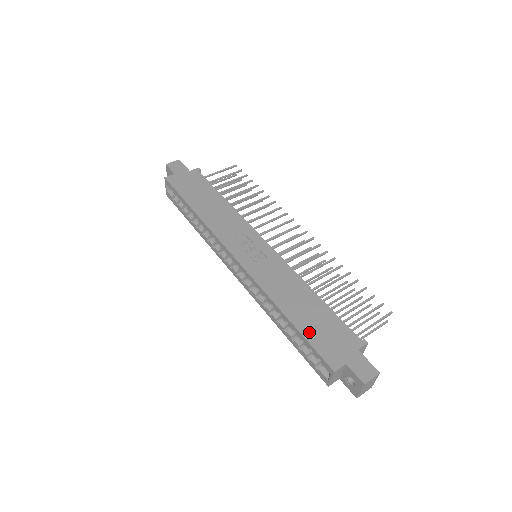
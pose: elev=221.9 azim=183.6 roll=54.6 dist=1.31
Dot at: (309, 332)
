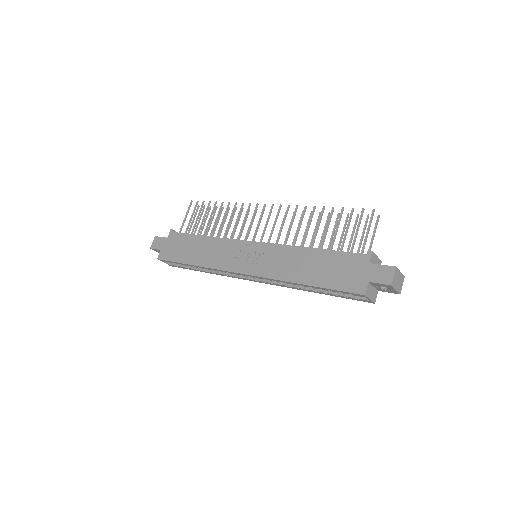
Dot at: (328, 282)
